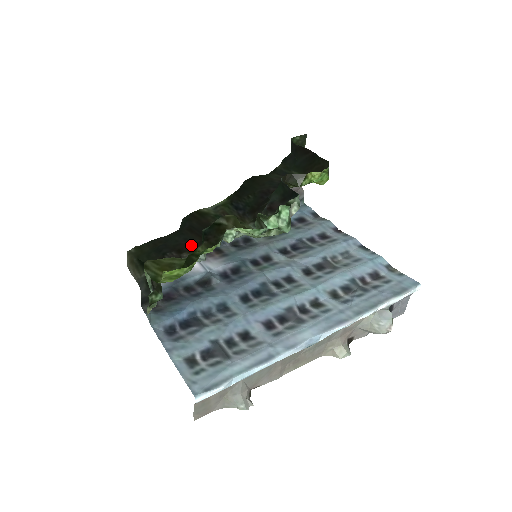
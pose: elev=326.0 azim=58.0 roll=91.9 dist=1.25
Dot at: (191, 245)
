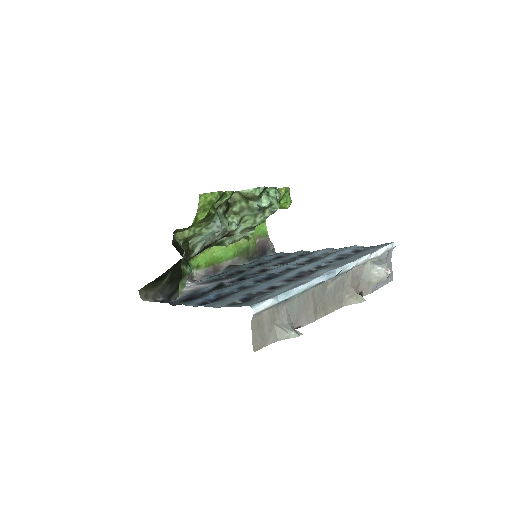
Dot at: (200, 252)
